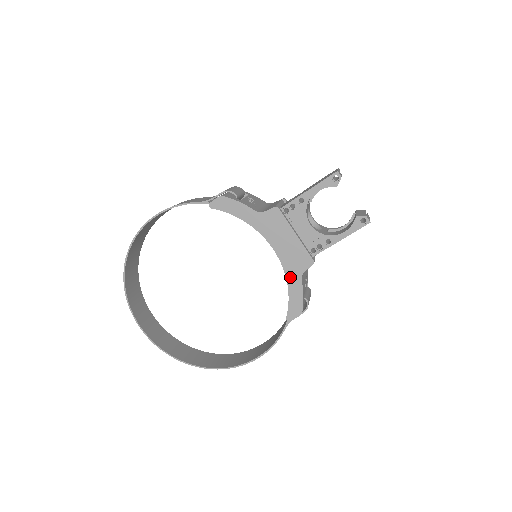
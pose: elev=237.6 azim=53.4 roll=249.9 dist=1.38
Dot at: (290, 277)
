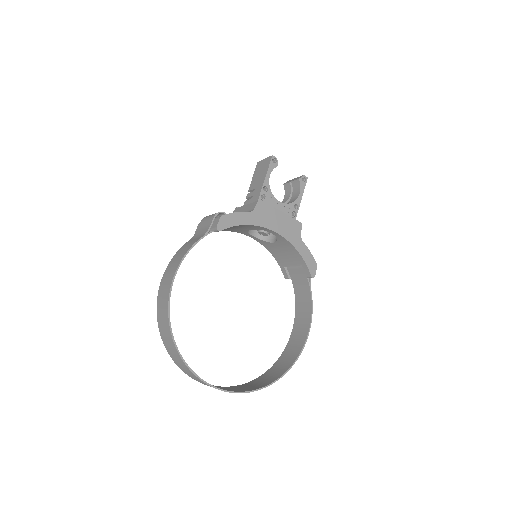
Dot at: (296, 245)
